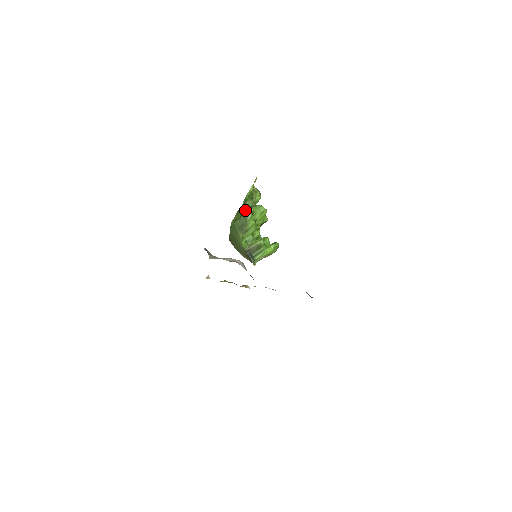
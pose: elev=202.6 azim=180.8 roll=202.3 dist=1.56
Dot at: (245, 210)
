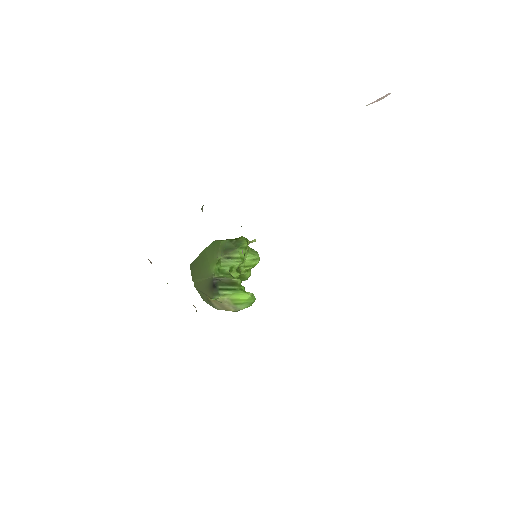
Dot at: (243, 237)
